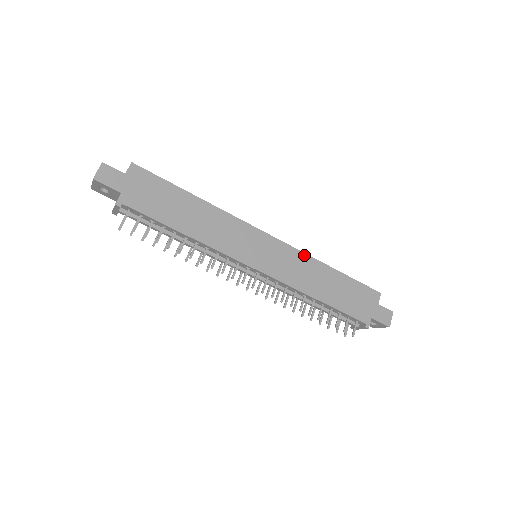
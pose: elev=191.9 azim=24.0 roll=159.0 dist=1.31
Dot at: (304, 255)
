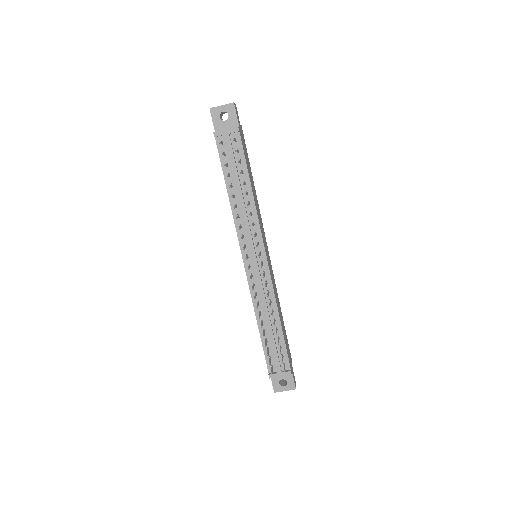
Dot at: occluded
